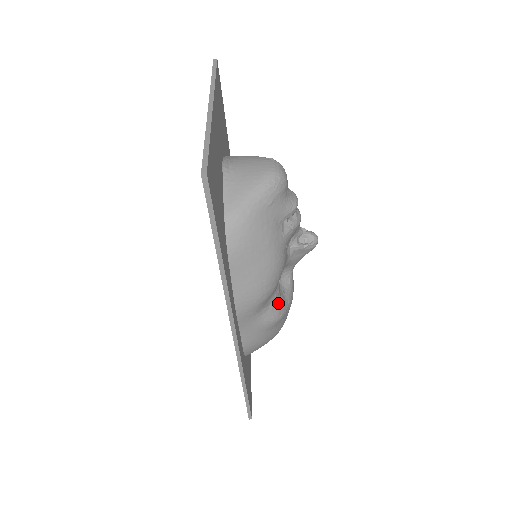
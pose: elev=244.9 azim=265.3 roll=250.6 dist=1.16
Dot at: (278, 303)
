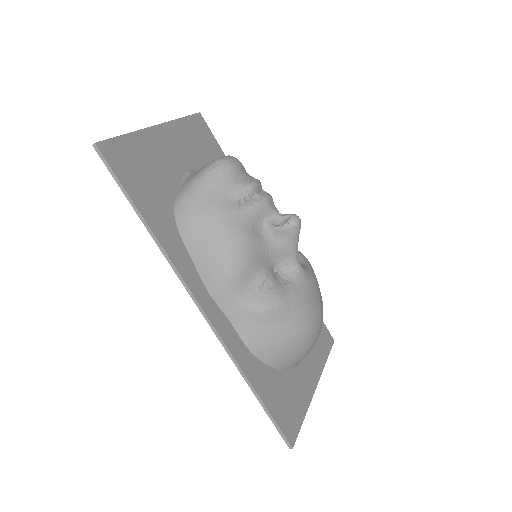
Dot at: (269, 290)
